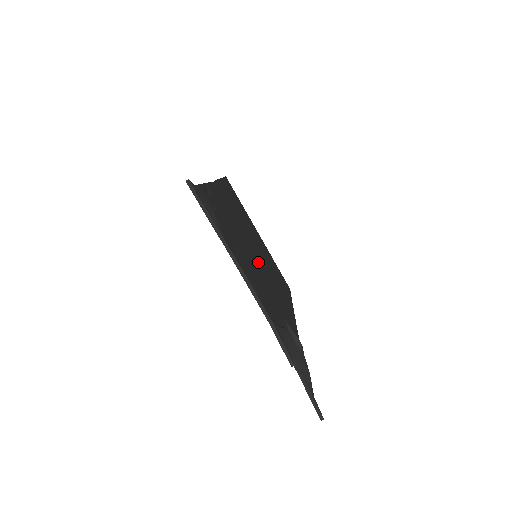
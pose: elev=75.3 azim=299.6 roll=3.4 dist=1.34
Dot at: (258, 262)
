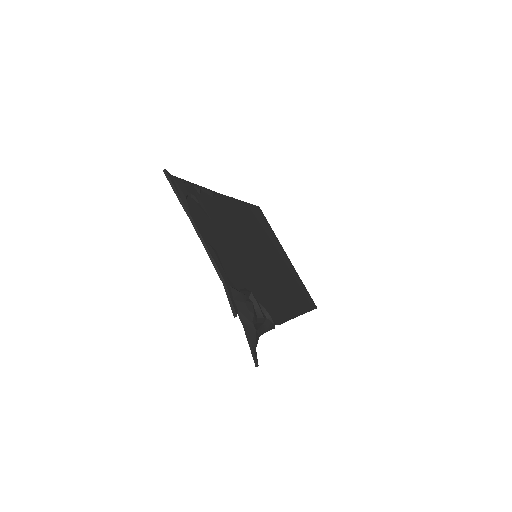
Dot at: (252, 258)
